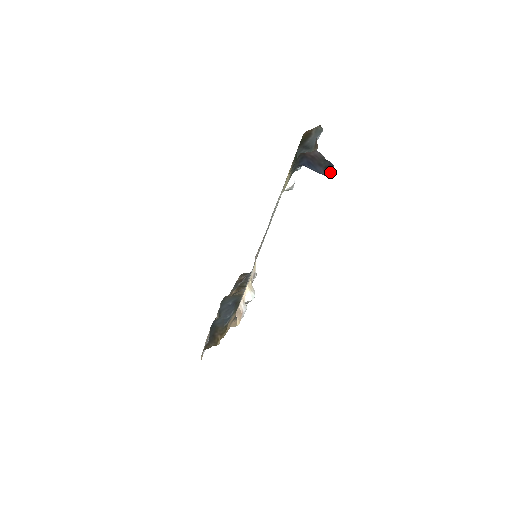
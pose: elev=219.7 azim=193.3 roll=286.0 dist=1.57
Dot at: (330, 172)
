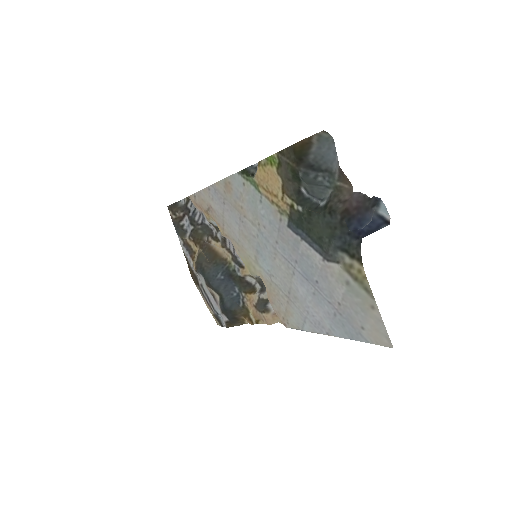
Dot at: (377, 207)
